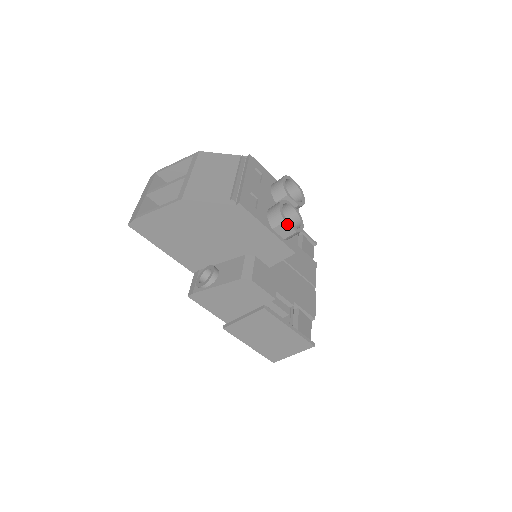
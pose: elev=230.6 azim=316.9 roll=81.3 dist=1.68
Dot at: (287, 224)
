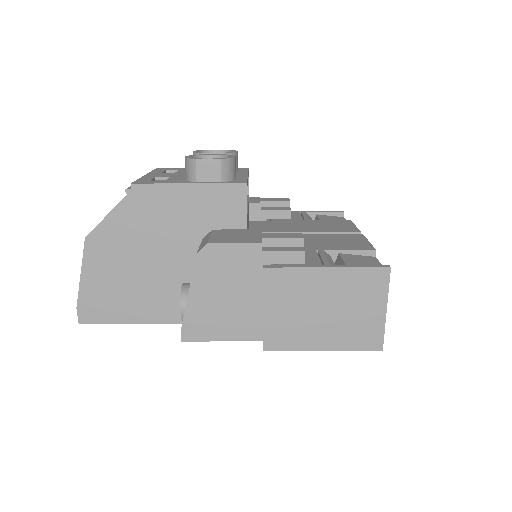
Dot at: (201, 160)
